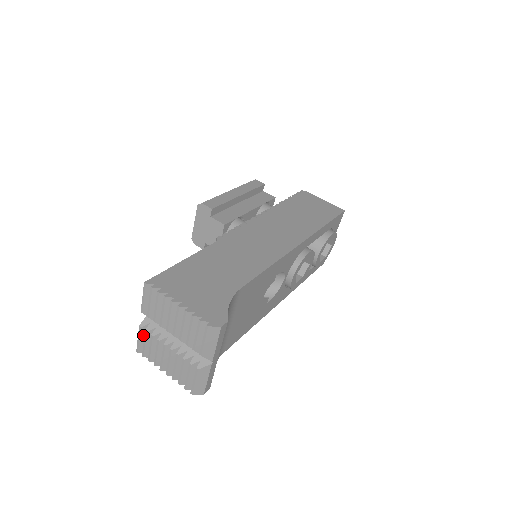
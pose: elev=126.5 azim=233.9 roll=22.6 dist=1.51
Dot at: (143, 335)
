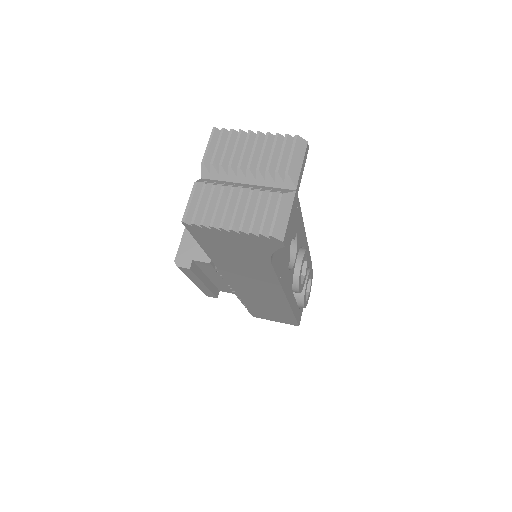
Dot at: (196, 196)
